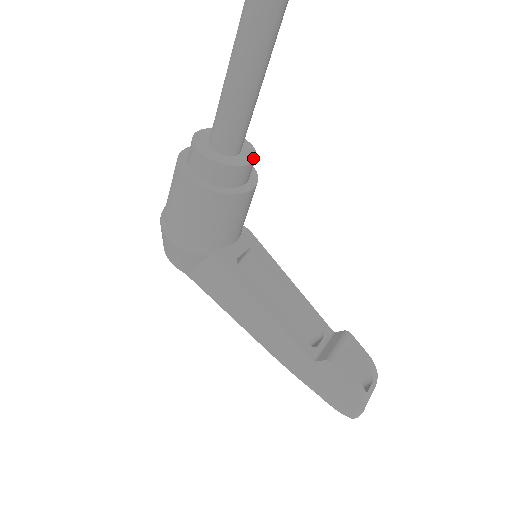
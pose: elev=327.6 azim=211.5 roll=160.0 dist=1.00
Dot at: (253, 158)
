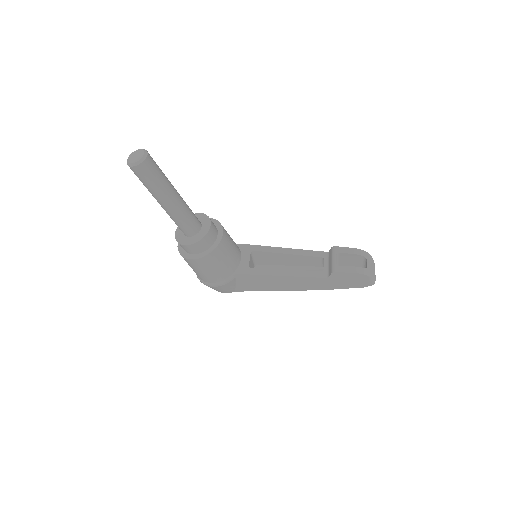
Dot at: (209, 222)
